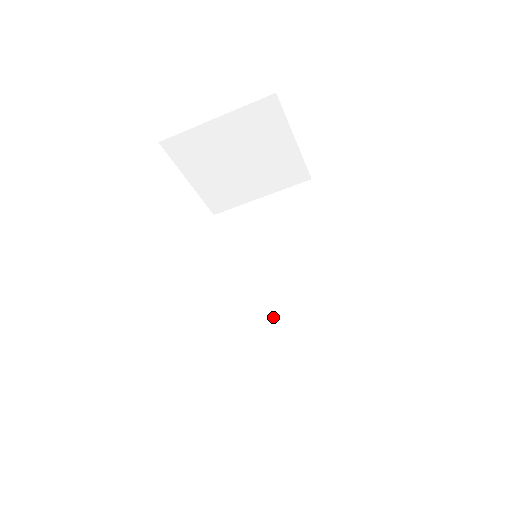
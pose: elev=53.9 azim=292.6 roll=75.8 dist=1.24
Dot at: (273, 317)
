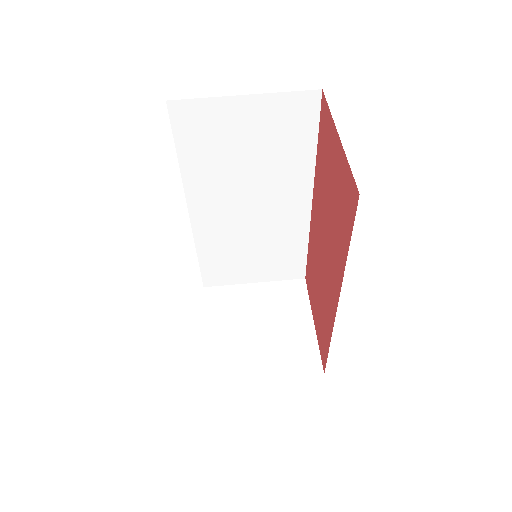
Dot at: occluded
